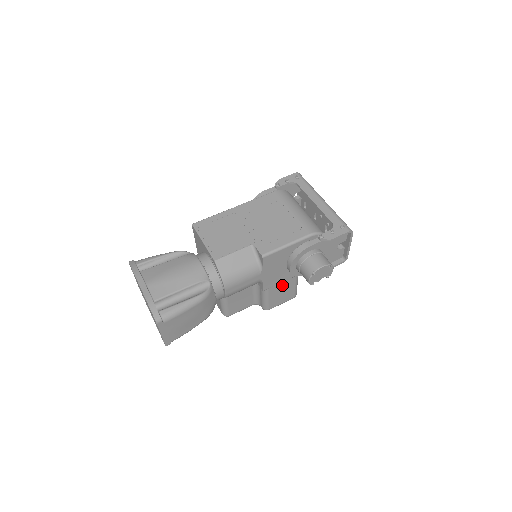
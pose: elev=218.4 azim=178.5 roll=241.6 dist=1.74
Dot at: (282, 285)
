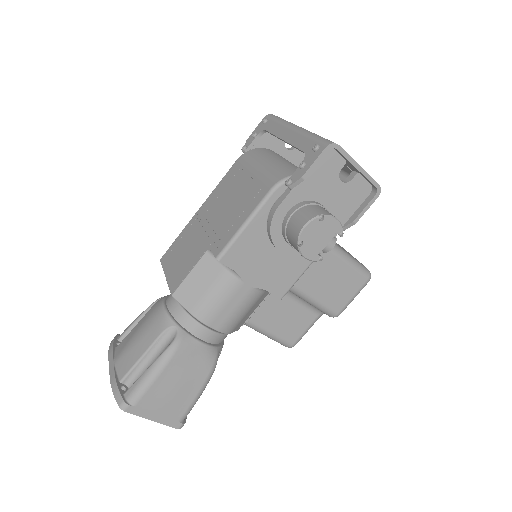
Dot at: (320, 275)
